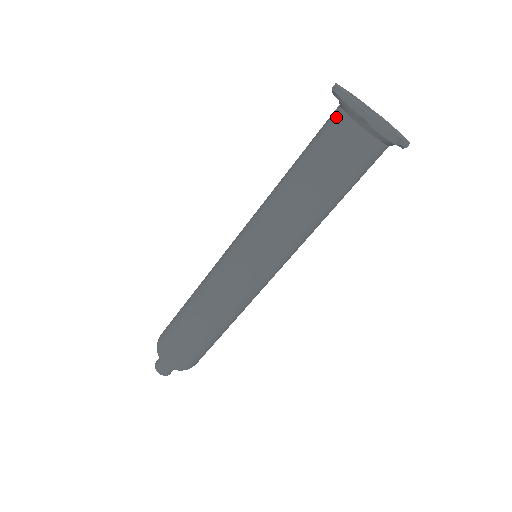
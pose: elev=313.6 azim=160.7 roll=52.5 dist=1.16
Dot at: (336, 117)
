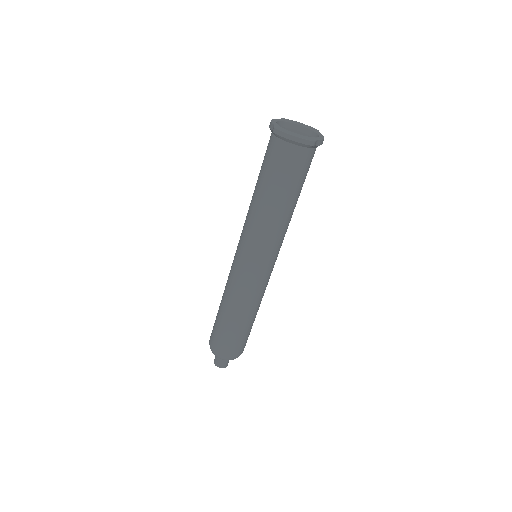
Dot at: (287, 150)
